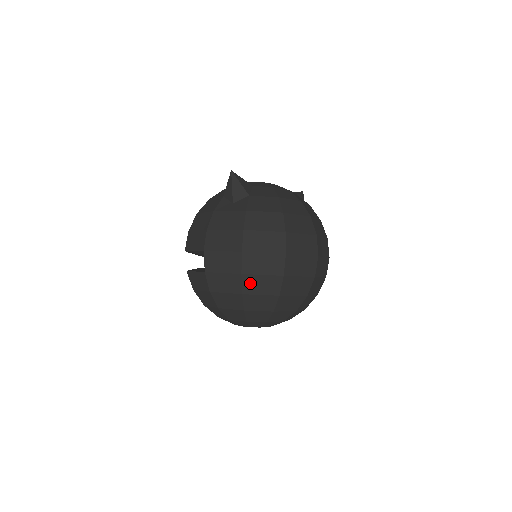
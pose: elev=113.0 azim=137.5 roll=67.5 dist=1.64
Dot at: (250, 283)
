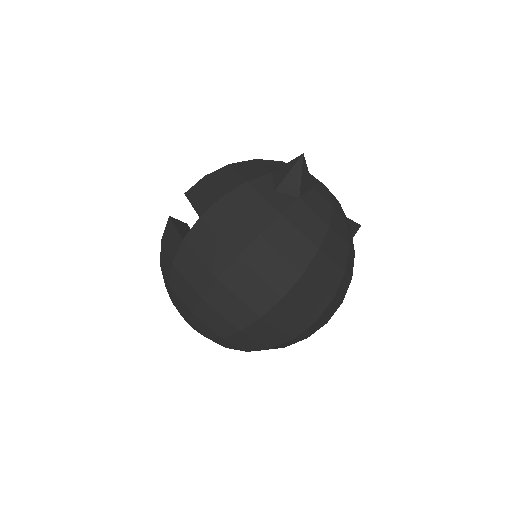
Dot at: (219, 295)
